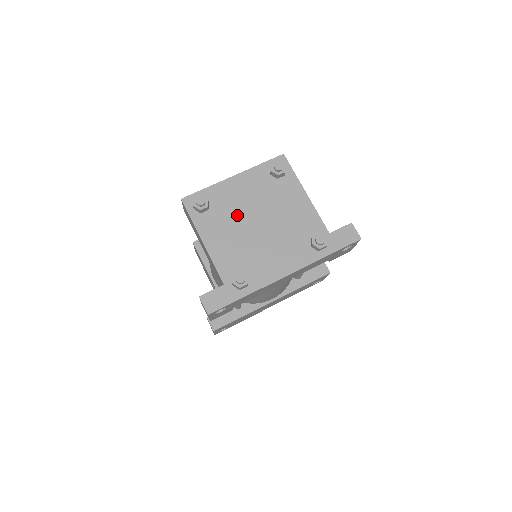
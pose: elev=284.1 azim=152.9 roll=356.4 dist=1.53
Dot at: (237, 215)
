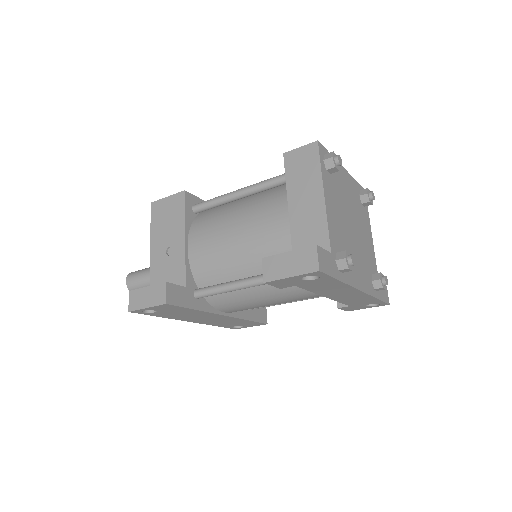
Dot at: (343, 202)
